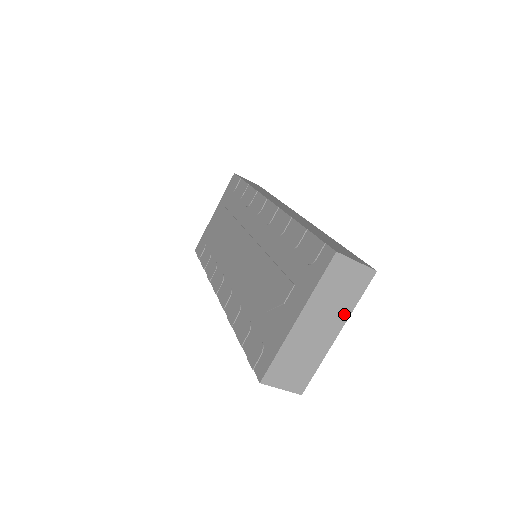
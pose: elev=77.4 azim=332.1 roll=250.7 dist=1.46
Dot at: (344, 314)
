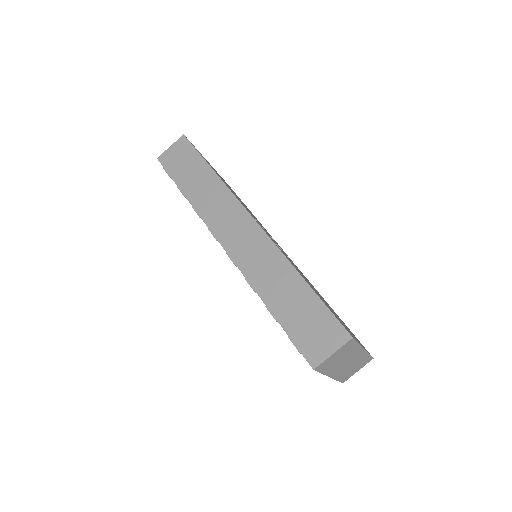
Dot at: (356, 350)
